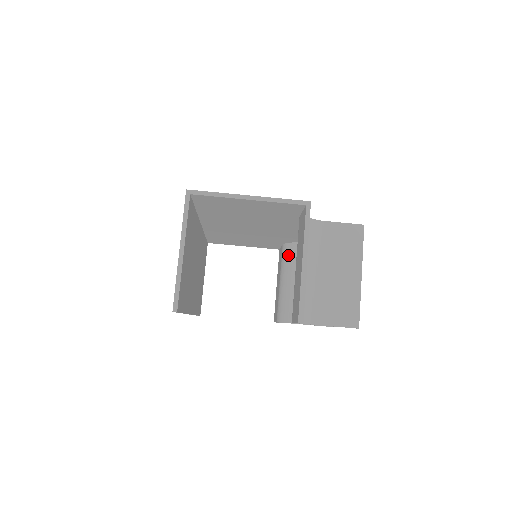
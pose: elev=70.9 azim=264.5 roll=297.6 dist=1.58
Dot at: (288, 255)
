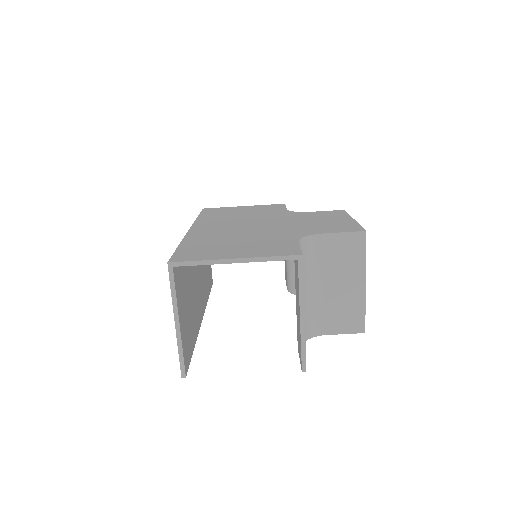
Dot at: occluded
